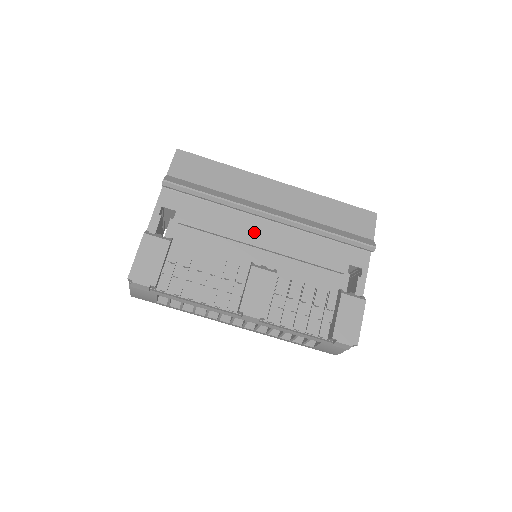
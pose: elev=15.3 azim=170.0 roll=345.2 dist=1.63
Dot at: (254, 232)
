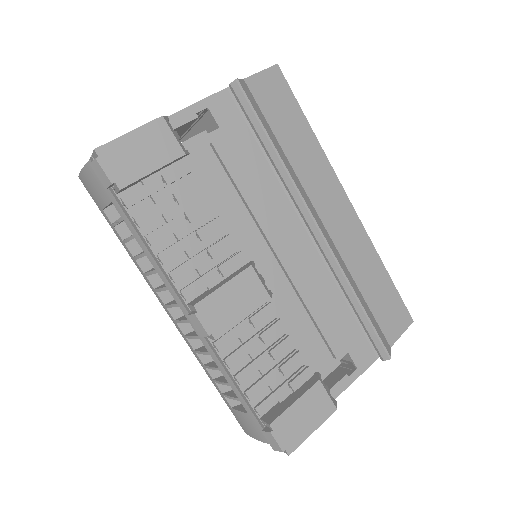
Dot at: (282, 230)
